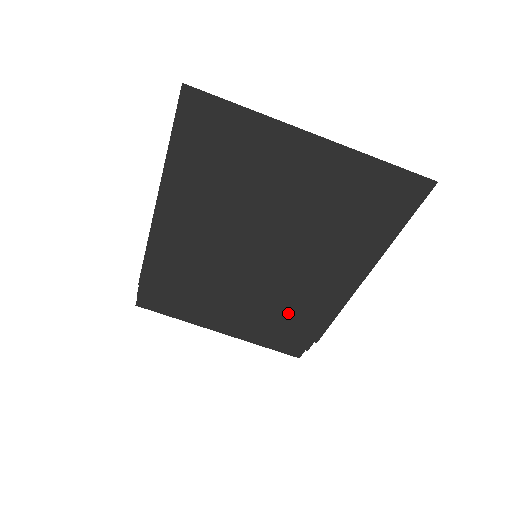
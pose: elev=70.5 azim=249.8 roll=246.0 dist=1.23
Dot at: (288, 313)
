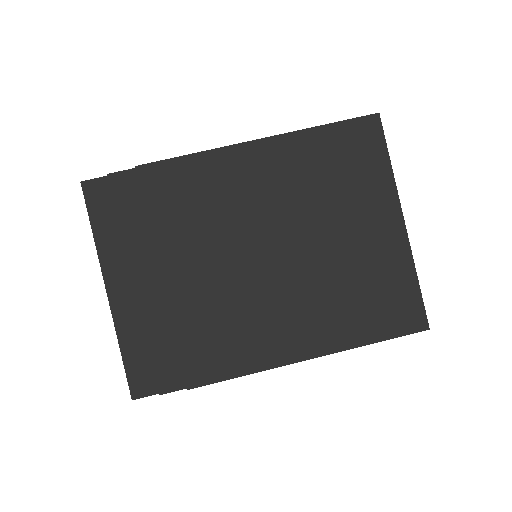
Dot at: (210, 330)
